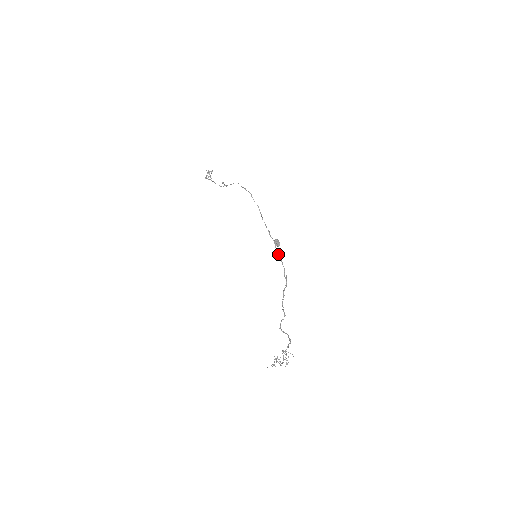
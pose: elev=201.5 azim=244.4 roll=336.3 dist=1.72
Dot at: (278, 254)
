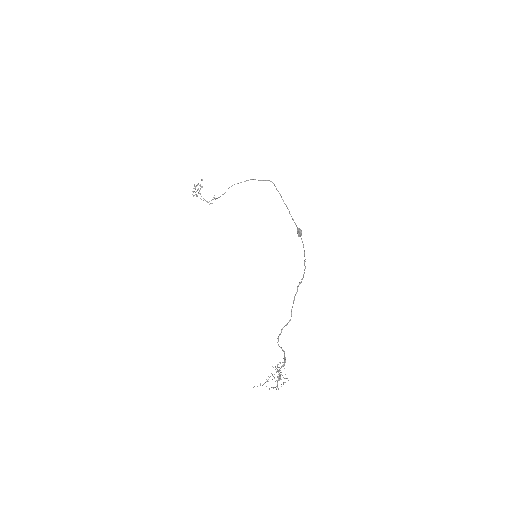
Dot at: occluded
